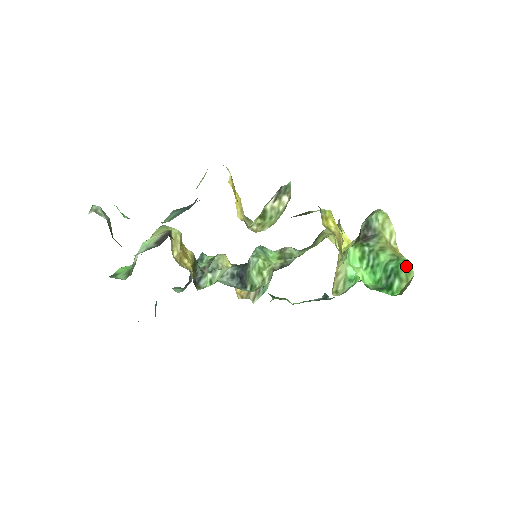
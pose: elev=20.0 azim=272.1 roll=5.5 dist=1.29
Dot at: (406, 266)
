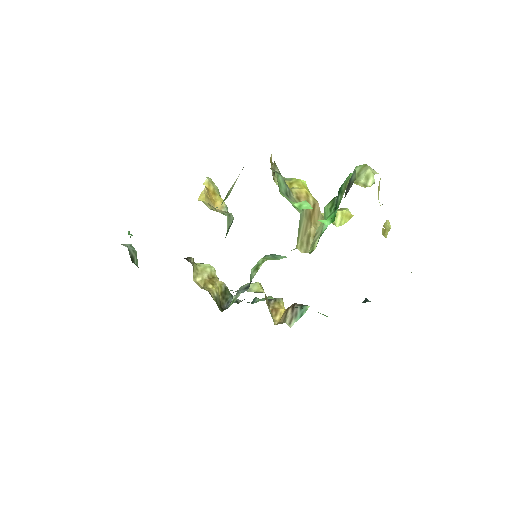
Dot at: (347, 178)
